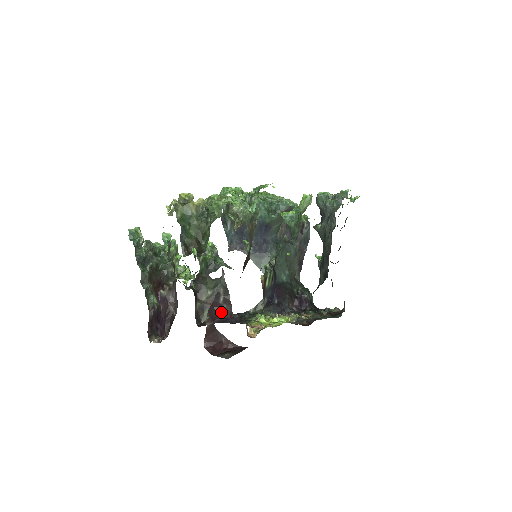
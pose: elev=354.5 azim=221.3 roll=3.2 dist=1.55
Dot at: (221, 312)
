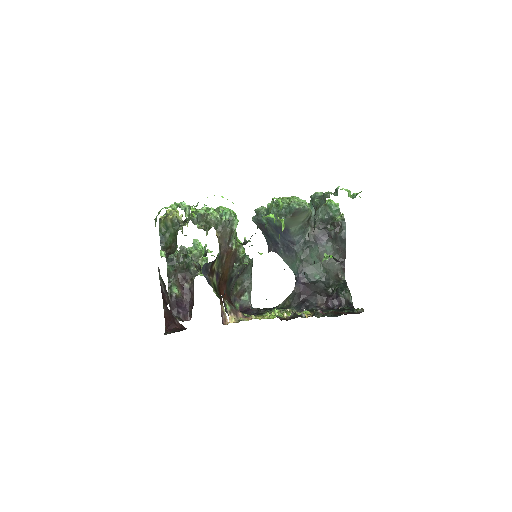
Dot at: (166, 299)
